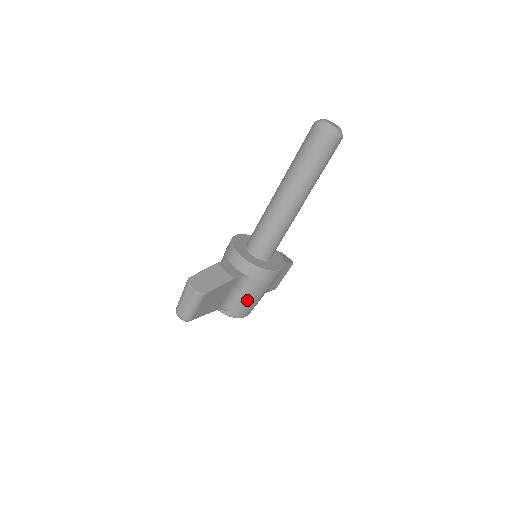
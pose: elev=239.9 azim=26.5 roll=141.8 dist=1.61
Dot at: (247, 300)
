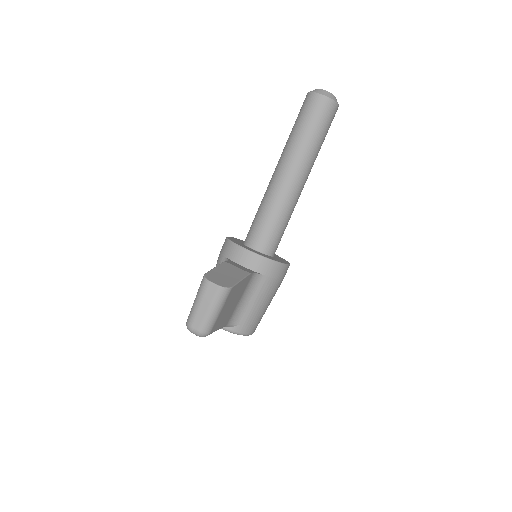
Dot at: (258, 307)
